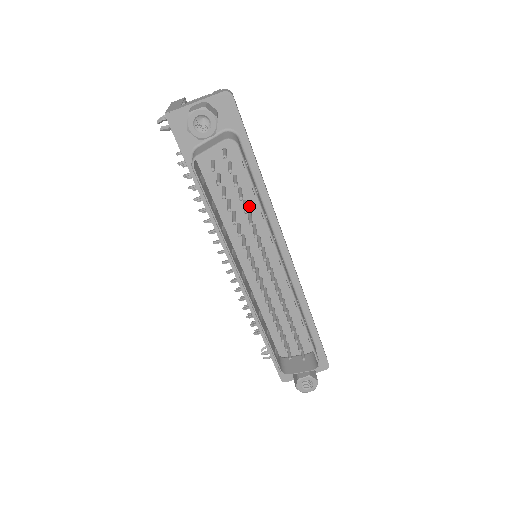
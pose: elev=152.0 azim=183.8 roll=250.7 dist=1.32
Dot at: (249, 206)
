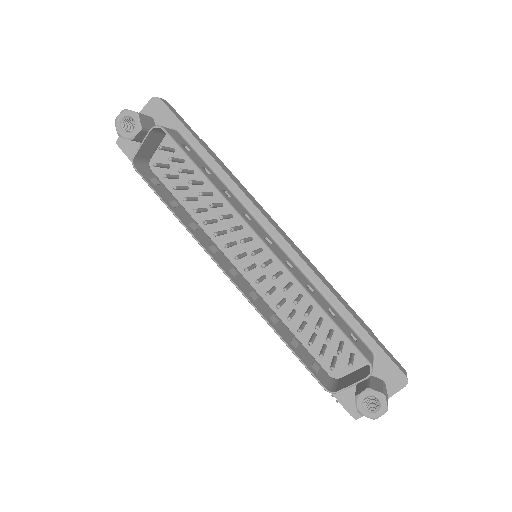
Dot at: (217, 197)
